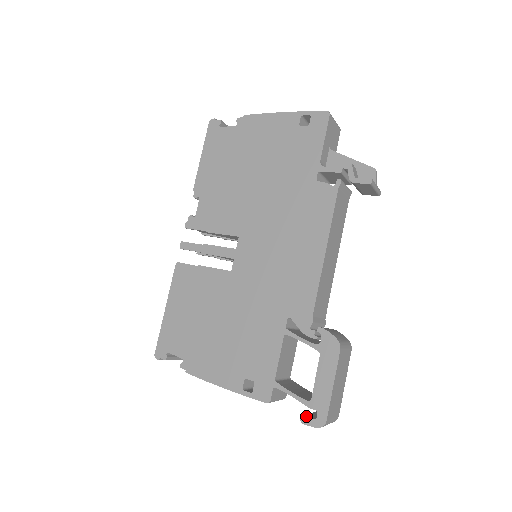
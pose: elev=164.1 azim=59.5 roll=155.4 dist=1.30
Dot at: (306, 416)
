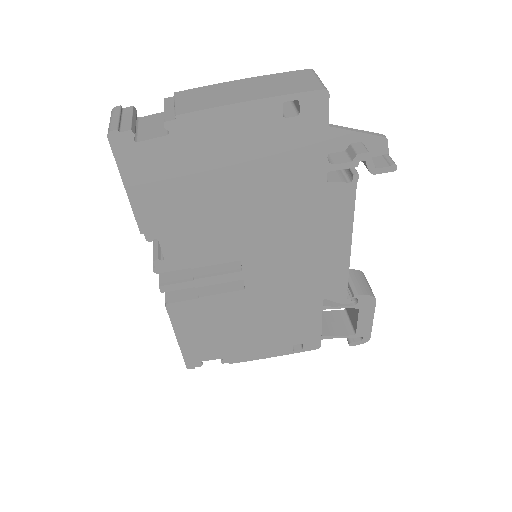
Dot at: (353, 342)
